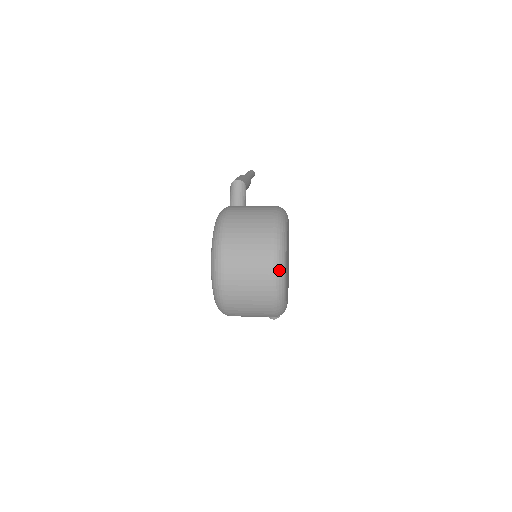
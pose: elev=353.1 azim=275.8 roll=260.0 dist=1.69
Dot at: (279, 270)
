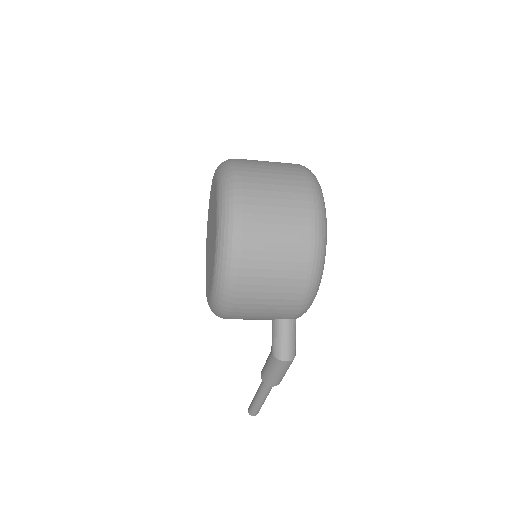
Dot at: (316, 182)
